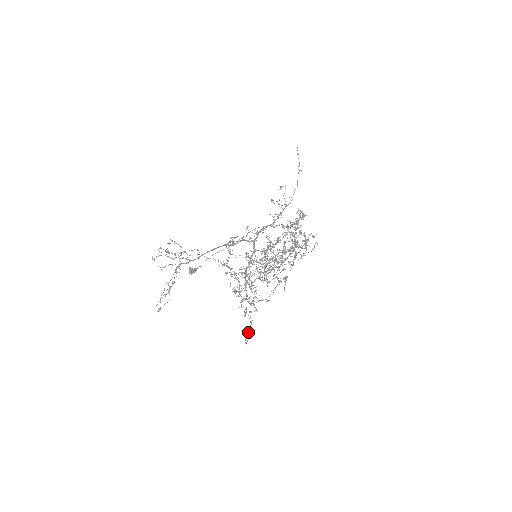
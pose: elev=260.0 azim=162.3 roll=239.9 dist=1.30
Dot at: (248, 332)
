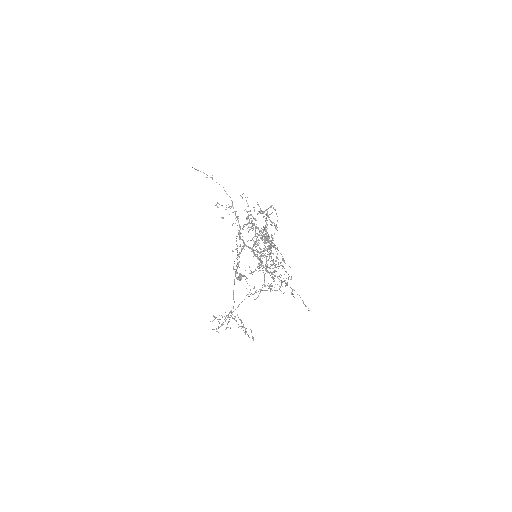
Dot at: (303, 303)
